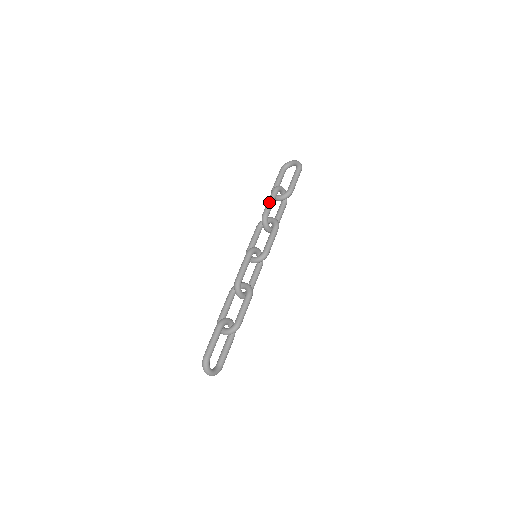
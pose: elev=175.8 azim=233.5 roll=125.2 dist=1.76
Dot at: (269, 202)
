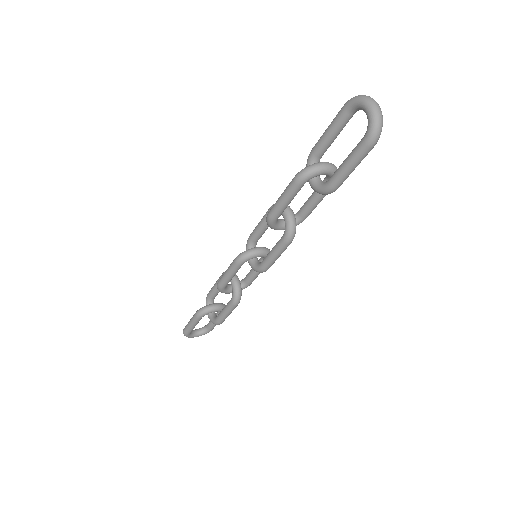
Dot at: (280, 201)
